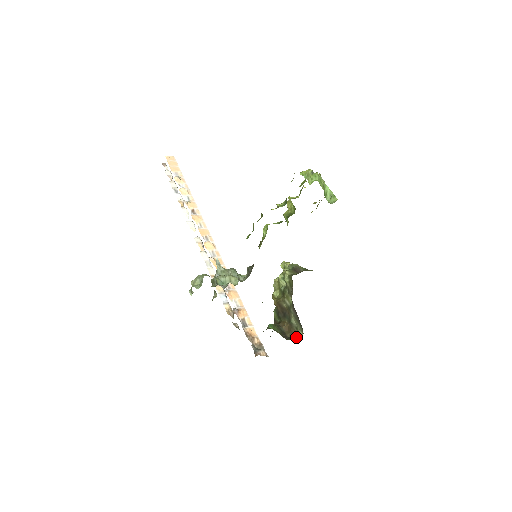
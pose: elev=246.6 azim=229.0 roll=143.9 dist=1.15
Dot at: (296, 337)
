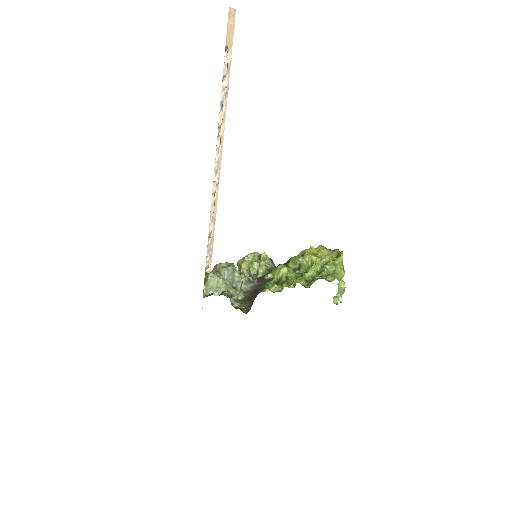
Dot at: occluded
